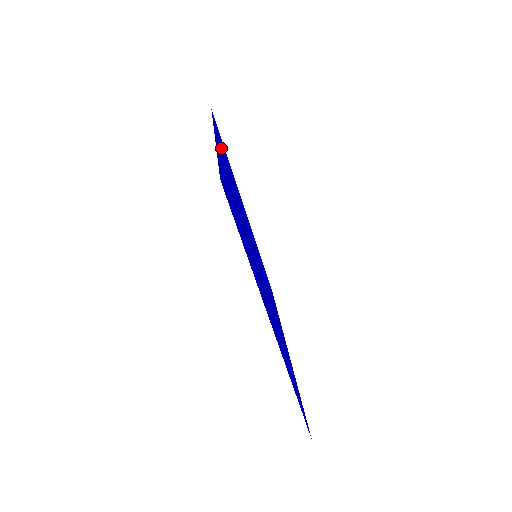
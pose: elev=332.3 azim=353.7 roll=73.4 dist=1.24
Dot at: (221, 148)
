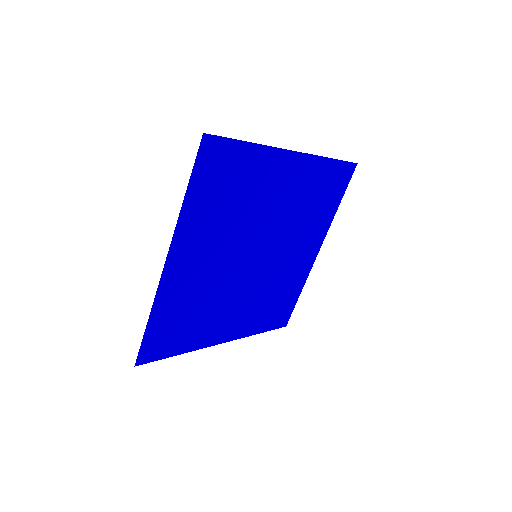
Dot at: (311, 176)
